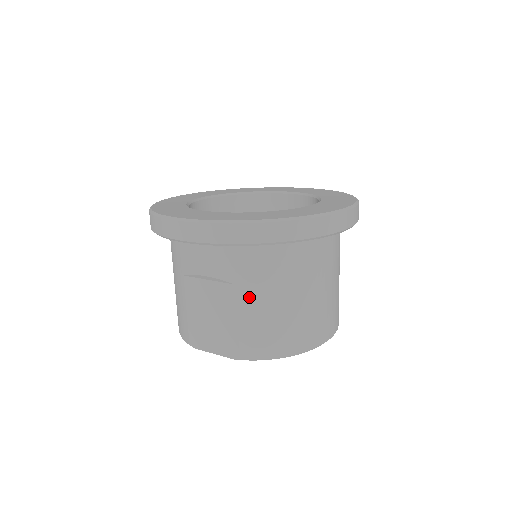
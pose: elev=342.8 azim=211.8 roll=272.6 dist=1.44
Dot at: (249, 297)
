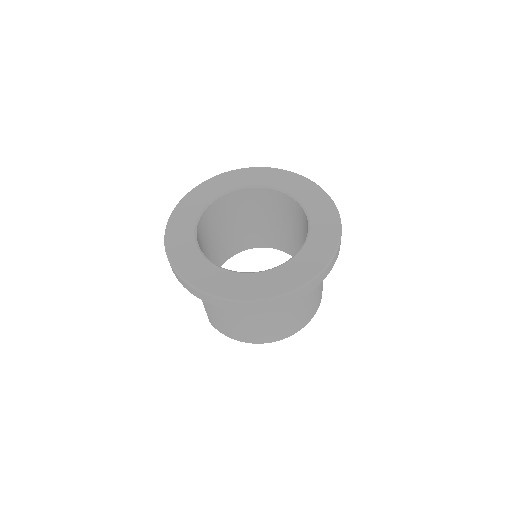
Dot at: (207, 304)
